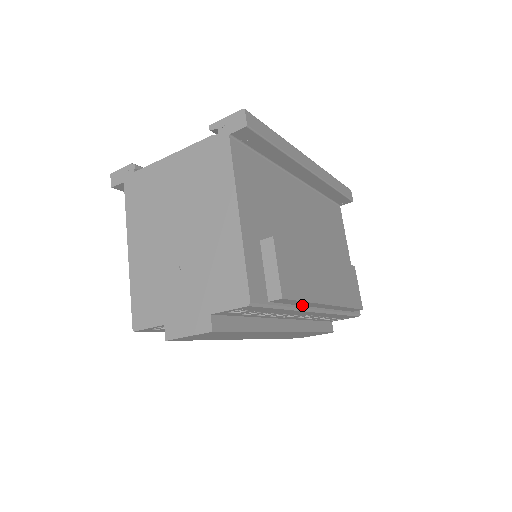
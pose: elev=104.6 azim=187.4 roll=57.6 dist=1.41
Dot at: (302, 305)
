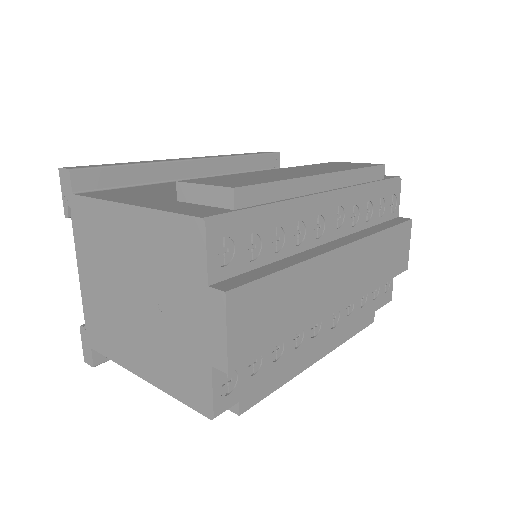
Dot at: (295, 196)
